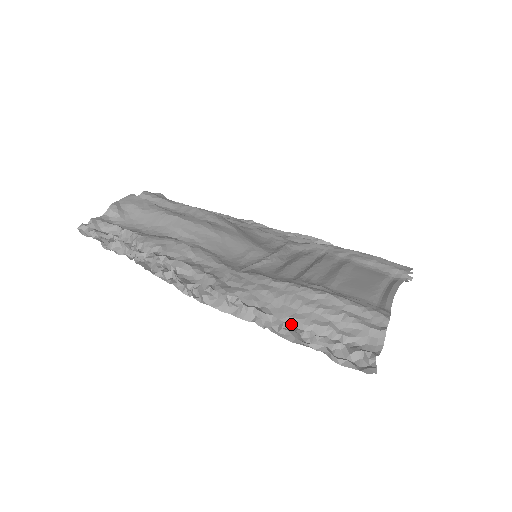
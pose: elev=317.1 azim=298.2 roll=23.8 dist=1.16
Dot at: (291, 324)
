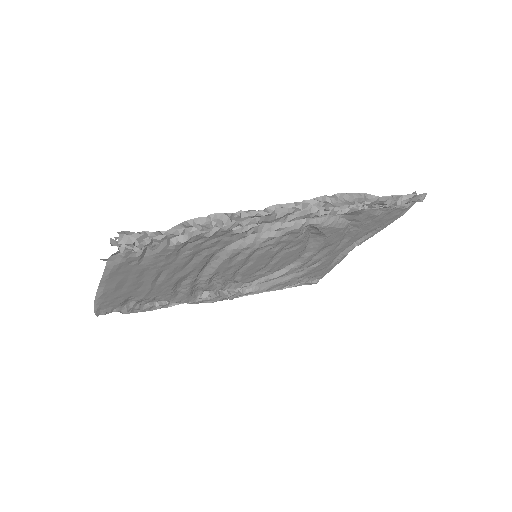
Dot at: occluded
